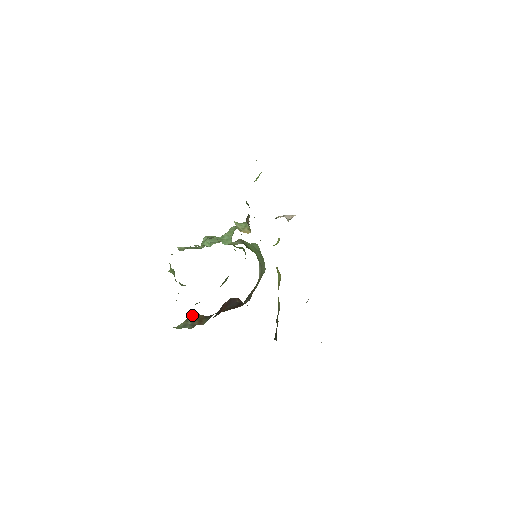
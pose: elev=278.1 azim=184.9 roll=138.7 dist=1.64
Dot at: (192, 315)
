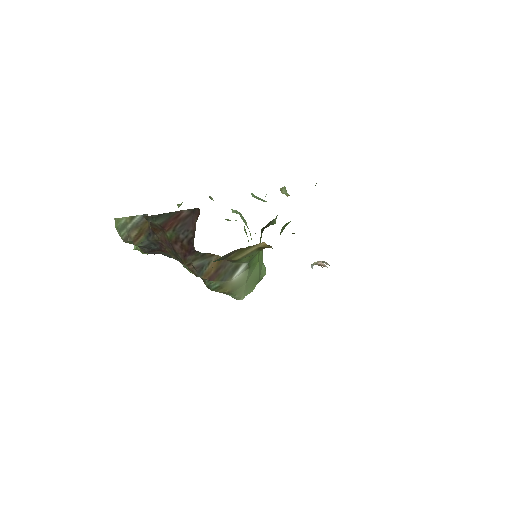
Dot at: (143, 214)
